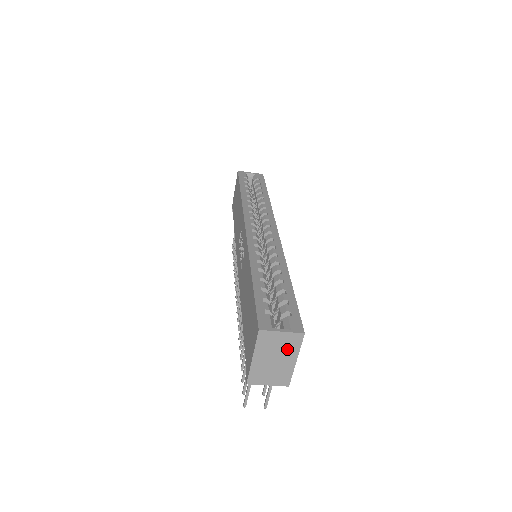
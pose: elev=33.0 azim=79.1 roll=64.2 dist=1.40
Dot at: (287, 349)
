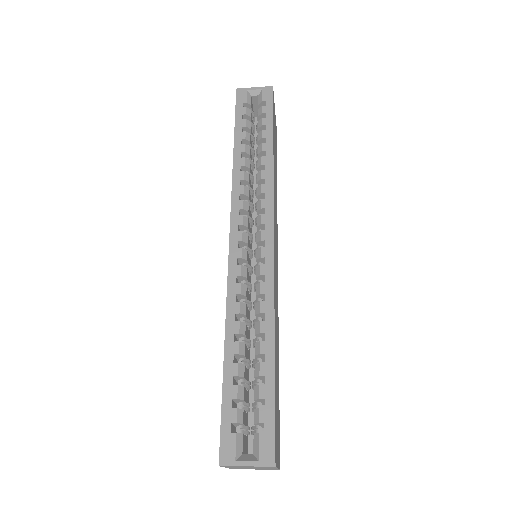
Dot at: (261, 467)
